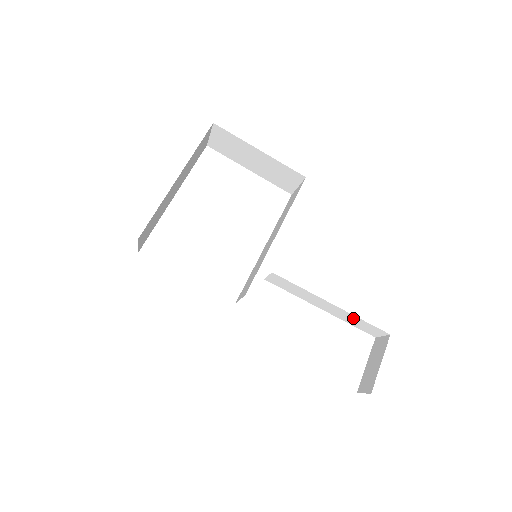
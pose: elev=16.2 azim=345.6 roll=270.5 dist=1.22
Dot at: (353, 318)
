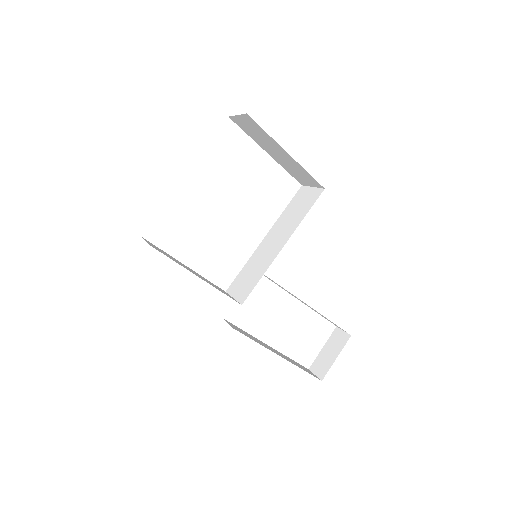
Dot at: occluded
